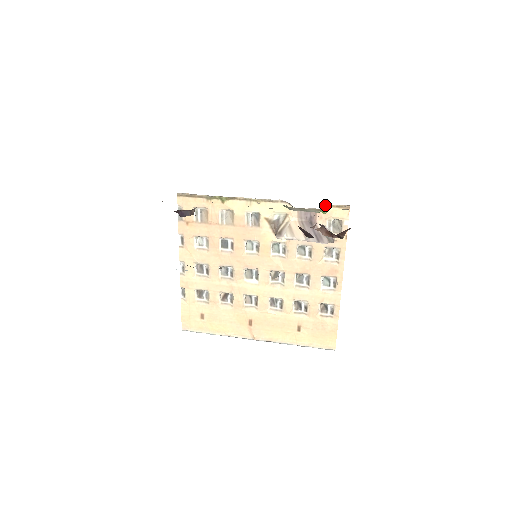
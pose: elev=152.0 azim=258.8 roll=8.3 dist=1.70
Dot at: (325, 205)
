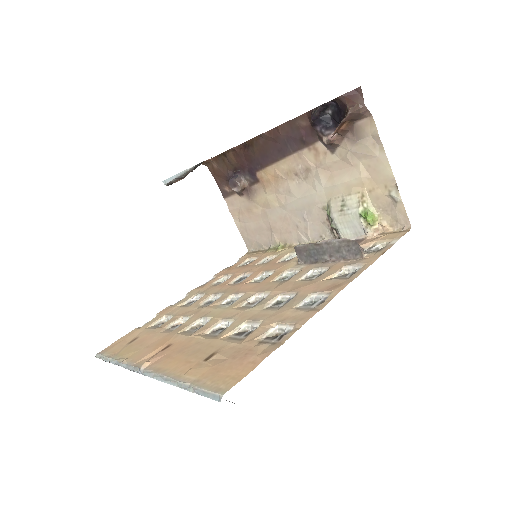
Dot at: (379, 232)
